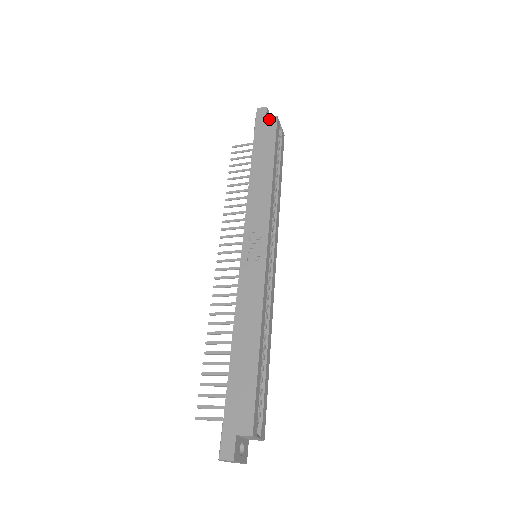
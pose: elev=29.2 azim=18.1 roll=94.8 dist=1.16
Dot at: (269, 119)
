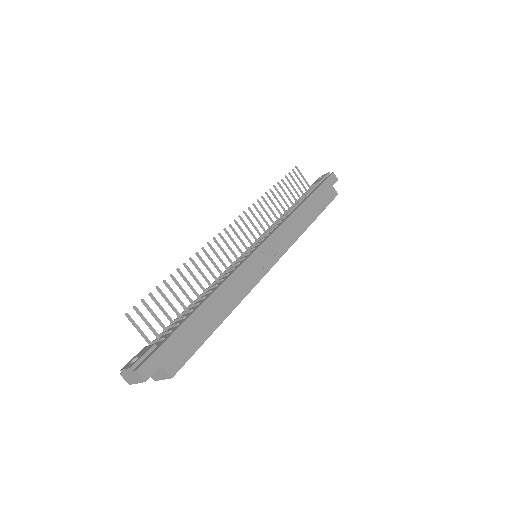
Dot at: (334, 189)
